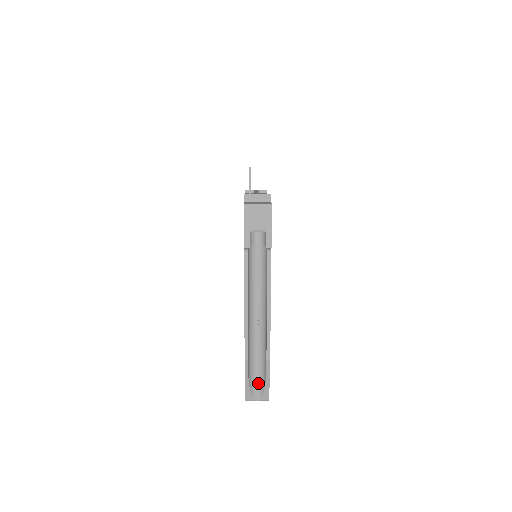
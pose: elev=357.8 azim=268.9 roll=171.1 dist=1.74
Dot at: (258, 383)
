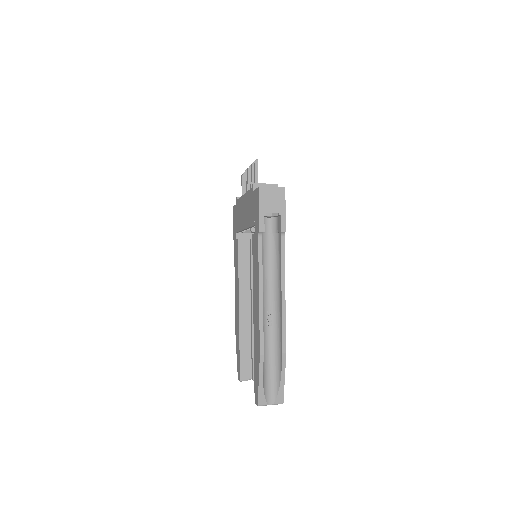
Dot at: (271, 384)
